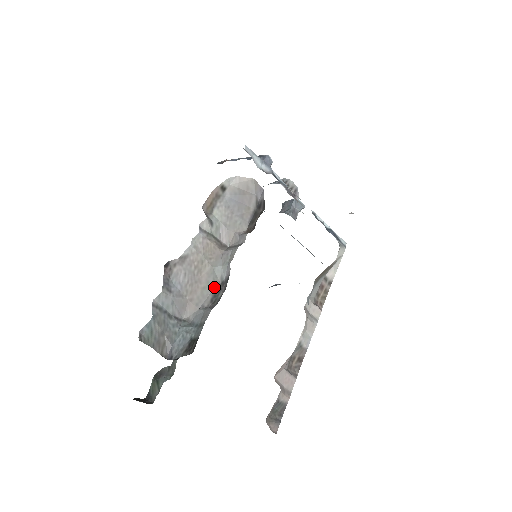
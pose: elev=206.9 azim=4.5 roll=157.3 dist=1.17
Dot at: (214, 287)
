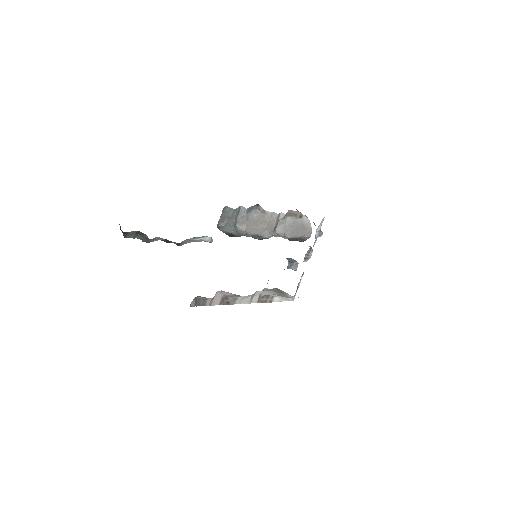
Dot at: (258, 234)
